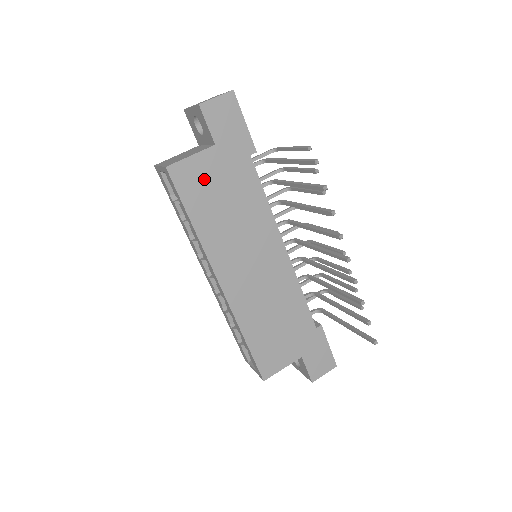
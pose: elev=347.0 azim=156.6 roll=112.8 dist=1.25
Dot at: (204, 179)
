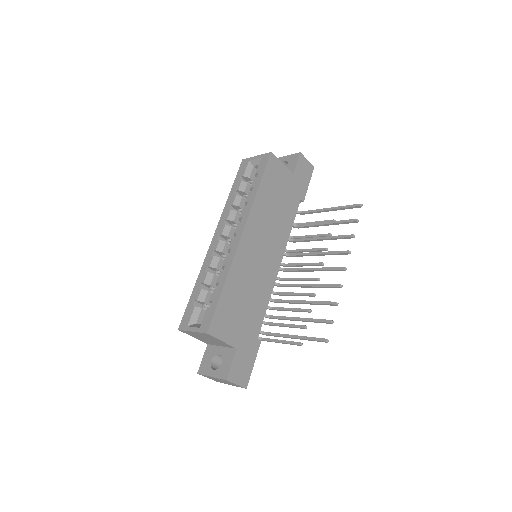
Dot at: (279, 179)
